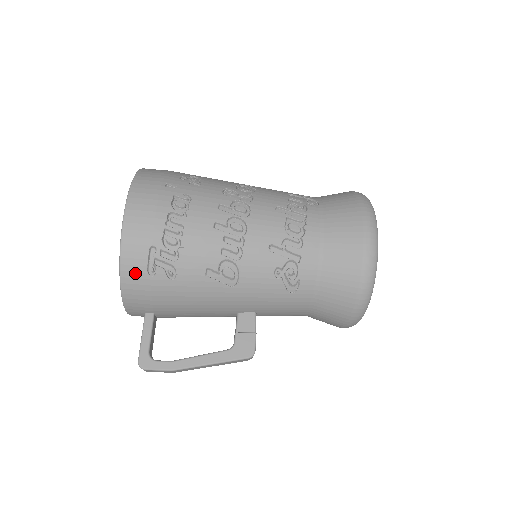
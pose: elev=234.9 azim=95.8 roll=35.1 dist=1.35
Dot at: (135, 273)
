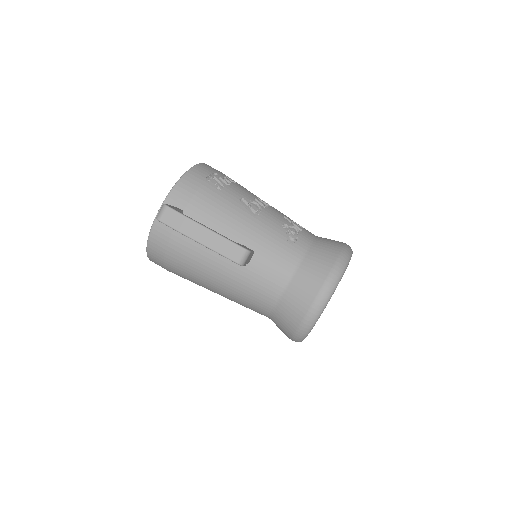
Dot at: (198, 175)
